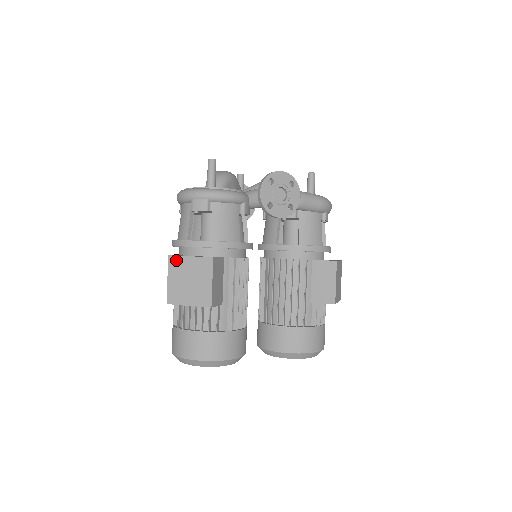
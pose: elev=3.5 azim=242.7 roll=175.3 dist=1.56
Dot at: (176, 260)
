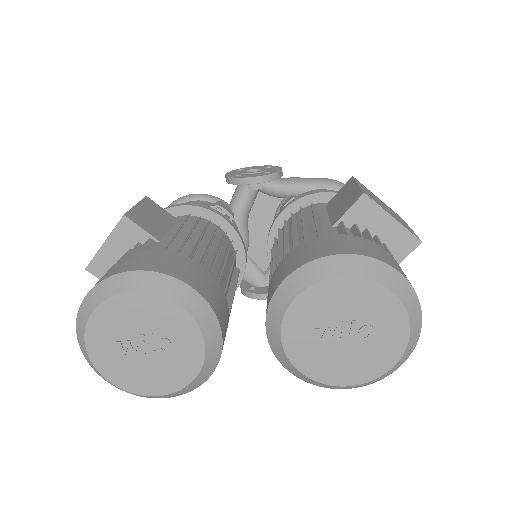
Dot at: occluded
